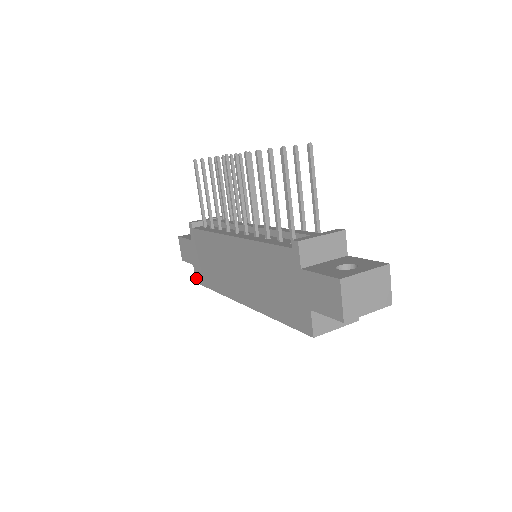
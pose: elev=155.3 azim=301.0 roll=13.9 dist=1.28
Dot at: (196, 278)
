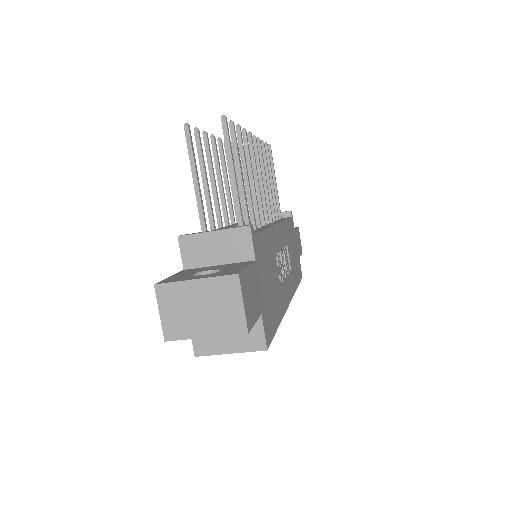
Dot at: occluded
